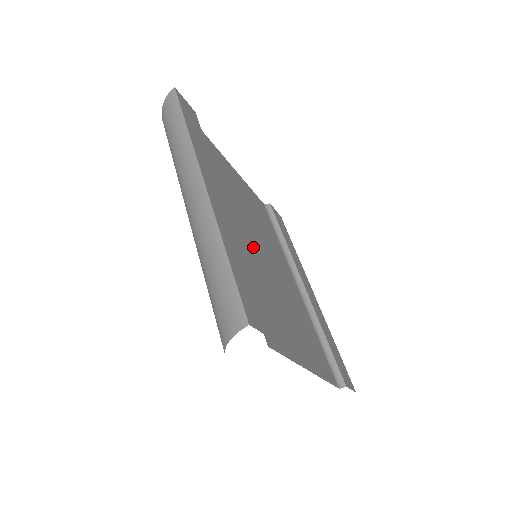
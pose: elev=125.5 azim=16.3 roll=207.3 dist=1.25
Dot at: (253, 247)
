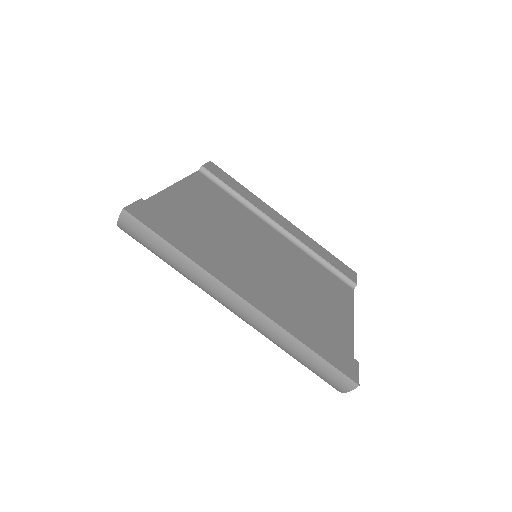
Dot at: (268, 271)
